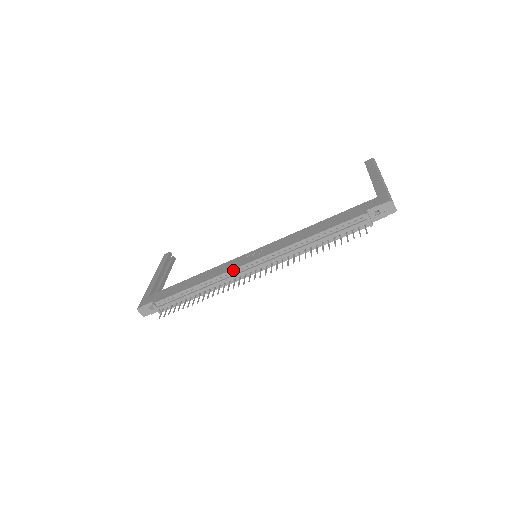
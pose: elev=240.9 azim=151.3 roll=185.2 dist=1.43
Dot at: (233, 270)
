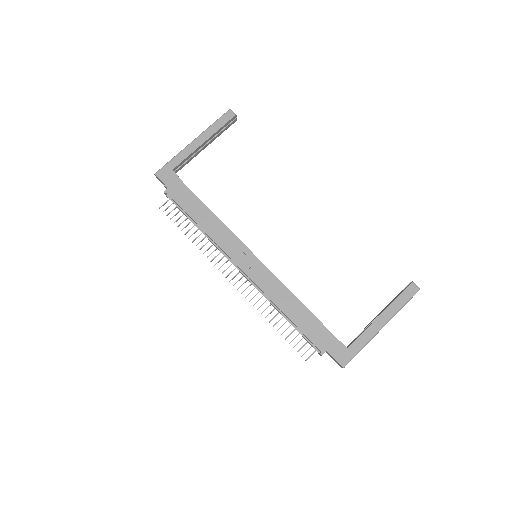
Dot at: (227, 255)
